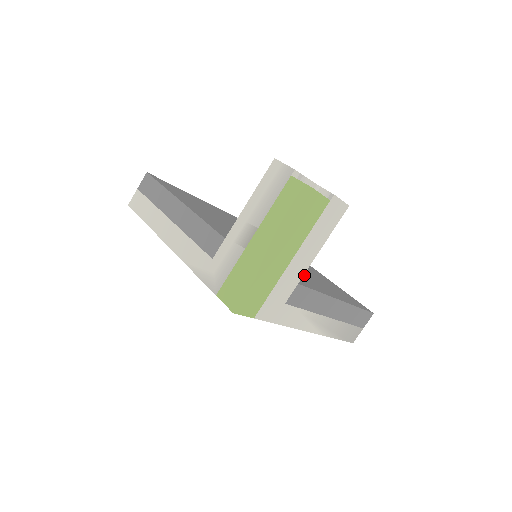
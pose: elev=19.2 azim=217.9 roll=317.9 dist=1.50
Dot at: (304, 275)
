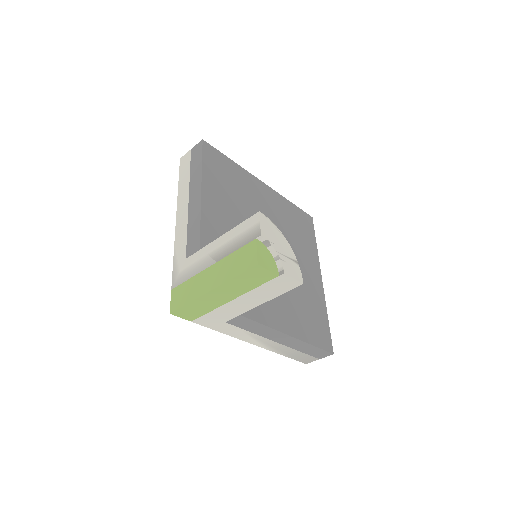
Dot at: (277, 298)
